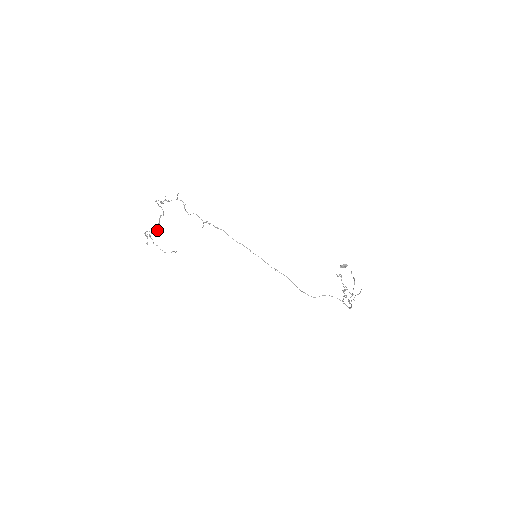
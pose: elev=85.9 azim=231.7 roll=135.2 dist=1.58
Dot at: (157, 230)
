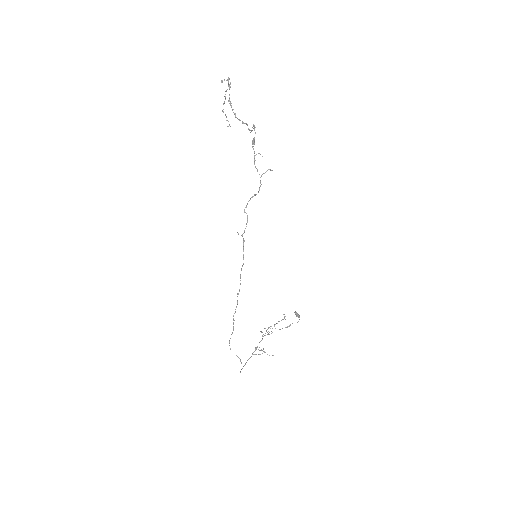
Dot at: occluded
